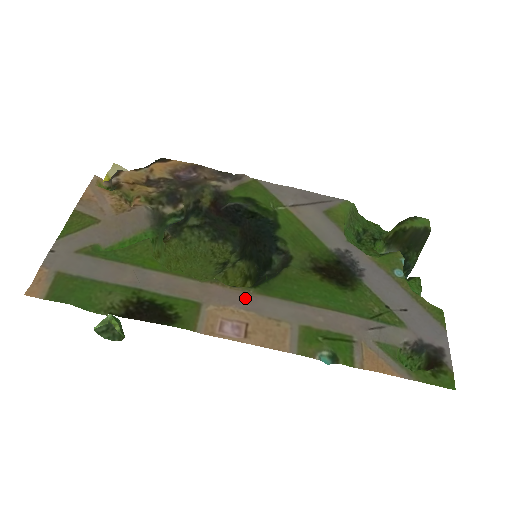
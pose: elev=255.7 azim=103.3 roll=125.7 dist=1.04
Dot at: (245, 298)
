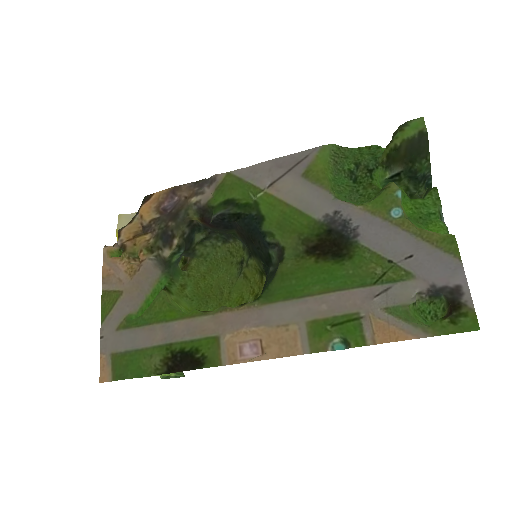
Dot at: (252, 315)
